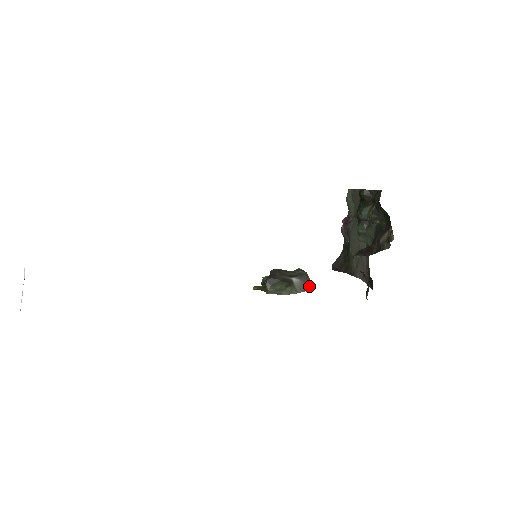
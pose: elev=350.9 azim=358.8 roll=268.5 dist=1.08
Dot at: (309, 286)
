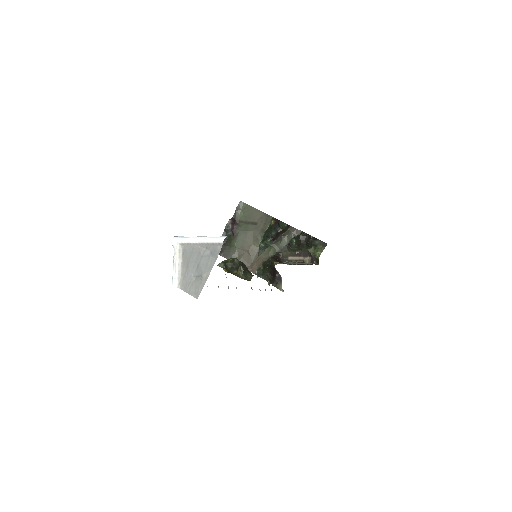
Dot at: occluded
